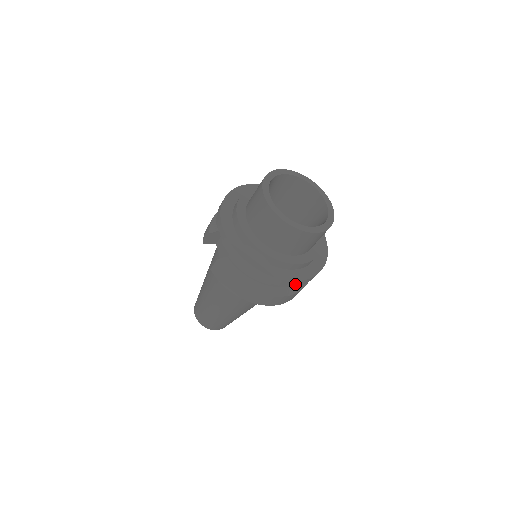
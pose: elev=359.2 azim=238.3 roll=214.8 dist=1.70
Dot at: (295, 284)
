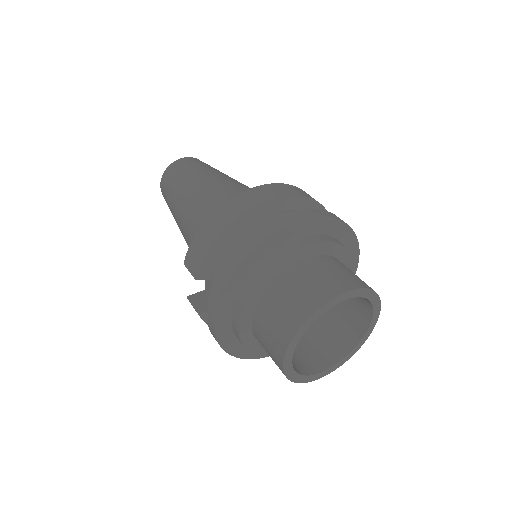
Dot at: occluded
